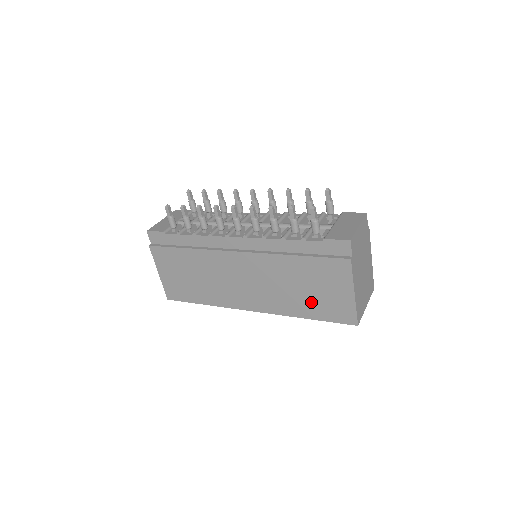
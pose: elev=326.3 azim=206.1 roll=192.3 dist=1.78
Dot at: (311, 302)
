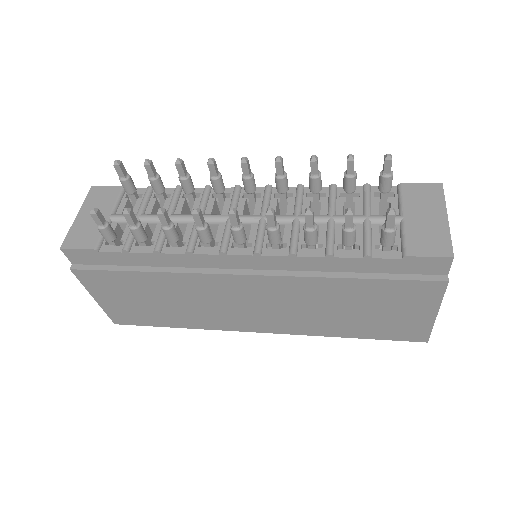
Dot at: (361, 323)
